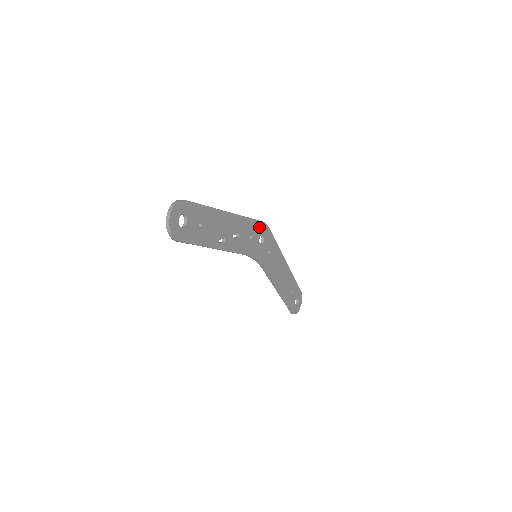
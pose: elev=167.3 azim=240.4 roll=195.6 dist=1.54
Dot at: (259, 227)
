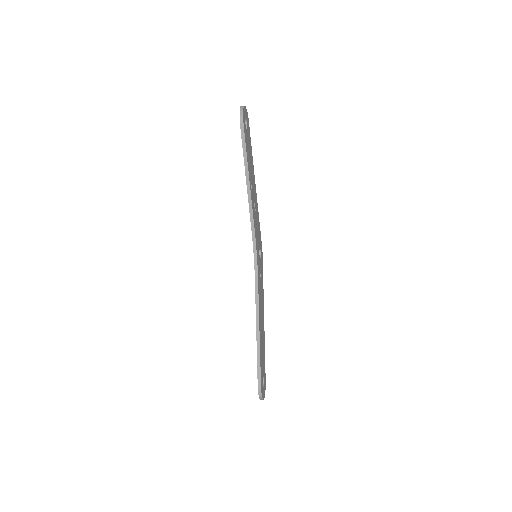
Dot at: (260, 242)
